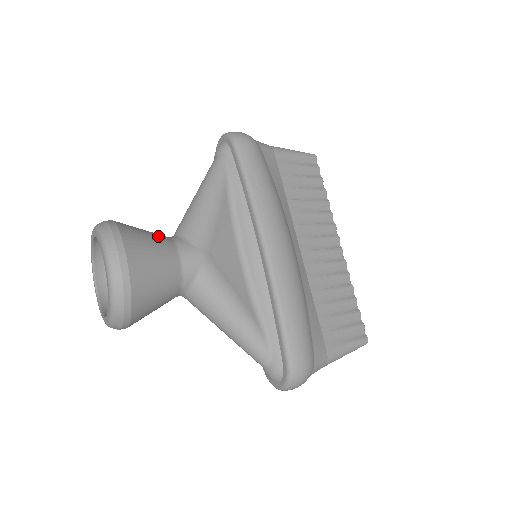
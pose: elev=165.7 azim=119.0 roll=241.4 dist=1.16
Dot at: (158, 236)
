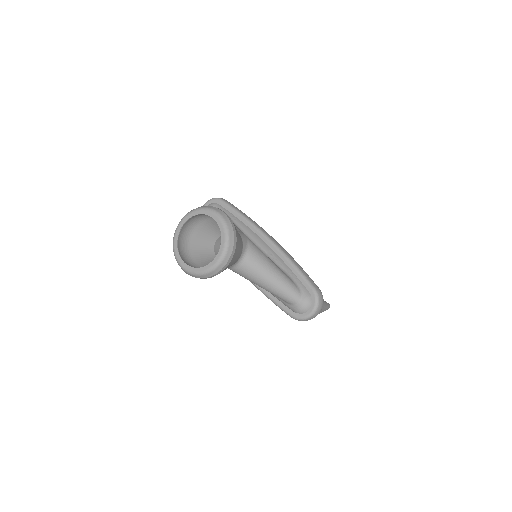
Dot at: occluded
